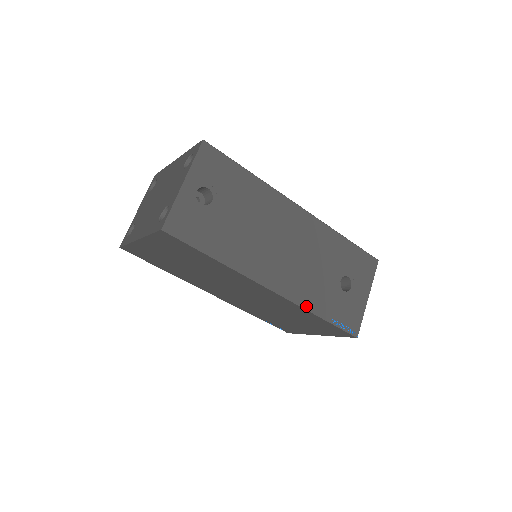
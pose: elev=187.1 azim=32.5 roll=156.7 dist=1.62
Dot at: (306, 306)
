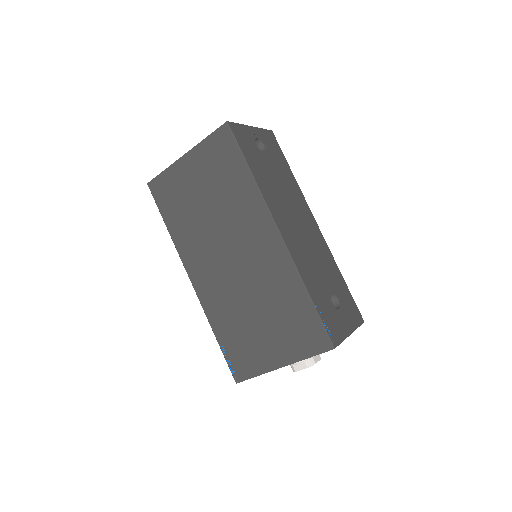
Dot at: (300, 273)
